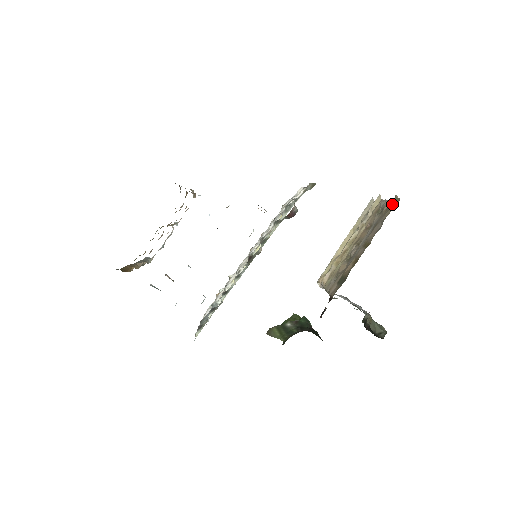
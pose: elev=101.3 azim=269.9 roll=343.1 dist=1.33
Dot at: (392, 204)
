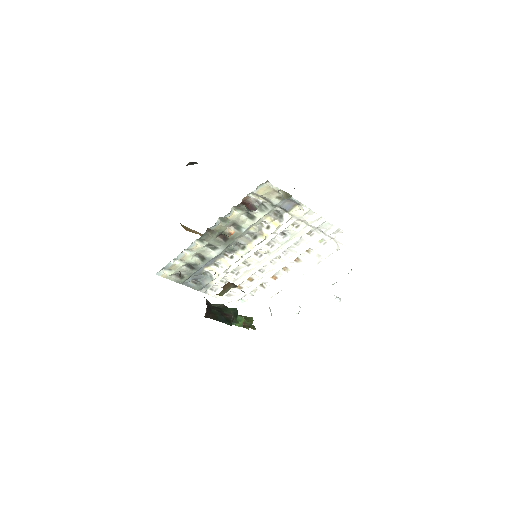
Dot at: occluded
